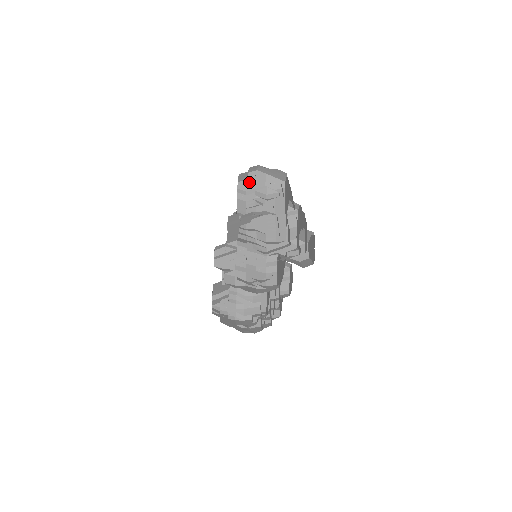
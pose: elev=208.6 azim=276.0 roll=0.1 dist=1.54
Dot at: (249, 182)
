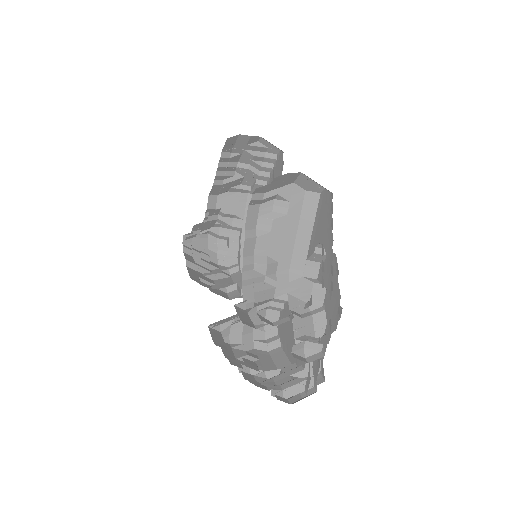
Dot at: (272, 184)
